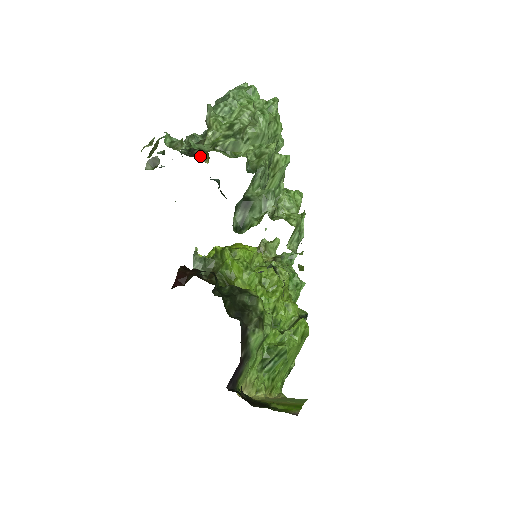
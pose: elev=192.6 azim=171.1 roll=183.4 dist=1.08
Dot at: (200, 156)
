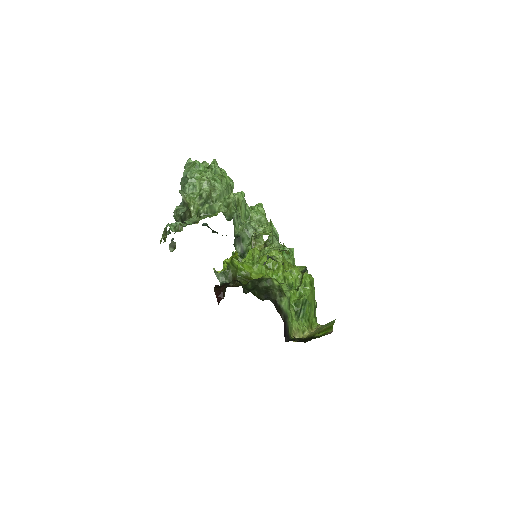
Dot at: occluded
